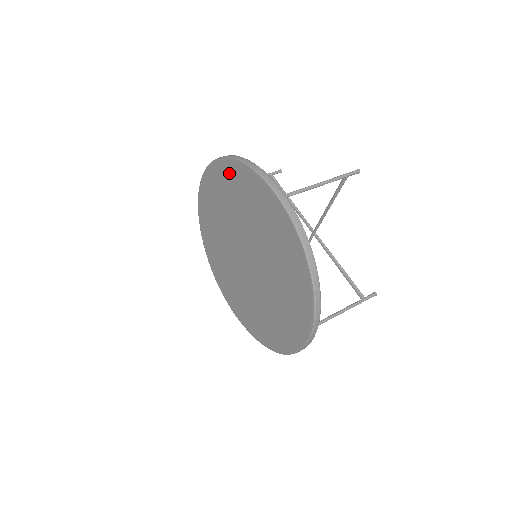
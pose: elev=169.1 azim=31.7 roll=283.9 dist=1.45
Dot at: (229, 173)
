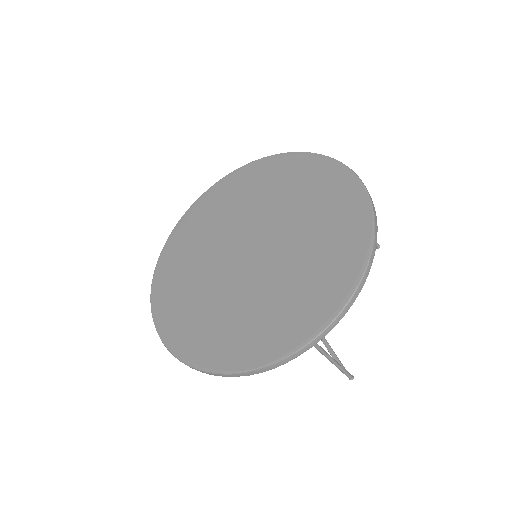
Dot at: (281, 165)
